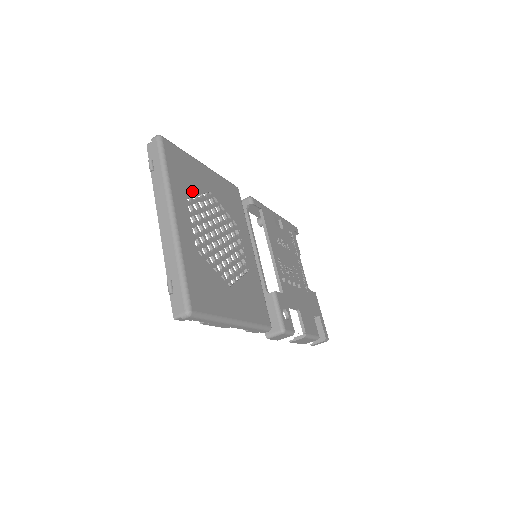
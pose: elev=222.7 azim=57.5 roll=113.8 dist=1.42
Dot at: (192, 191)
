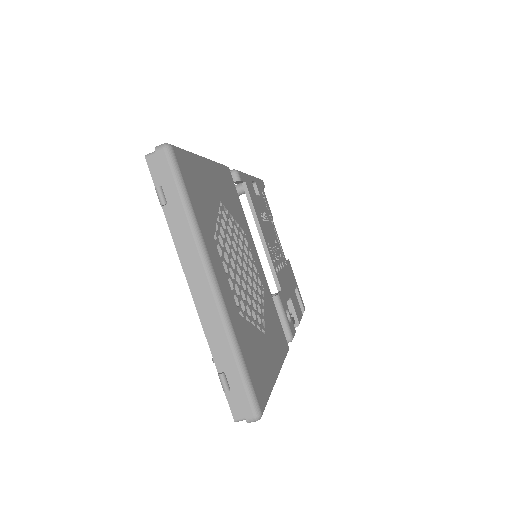
Dot at: (212, 219)
